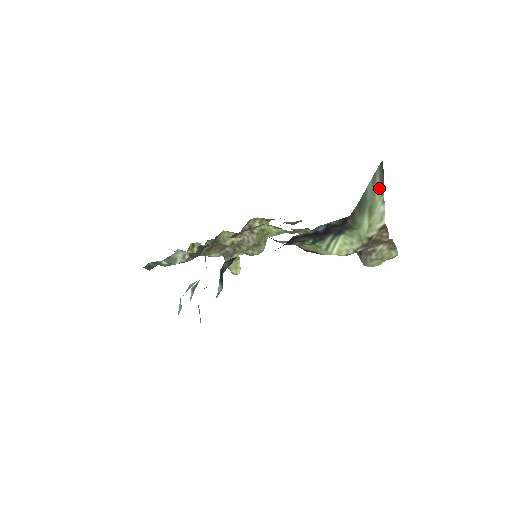
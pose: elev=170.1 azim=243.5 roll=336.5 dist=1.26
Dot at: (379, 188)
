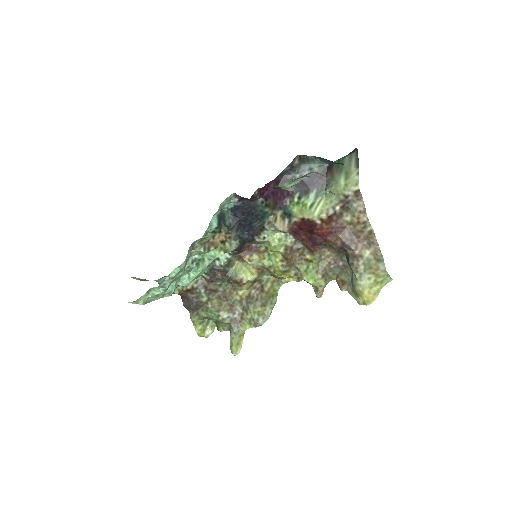
Dot at: (355, 164)
